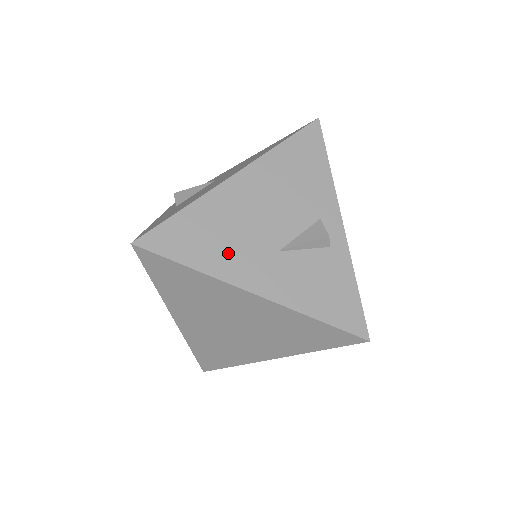
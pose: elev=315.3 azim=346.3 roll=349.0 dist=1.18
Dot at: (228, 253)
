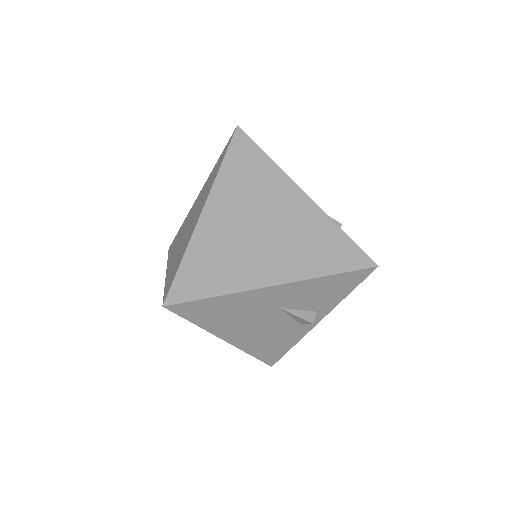
Dot at: occluded
